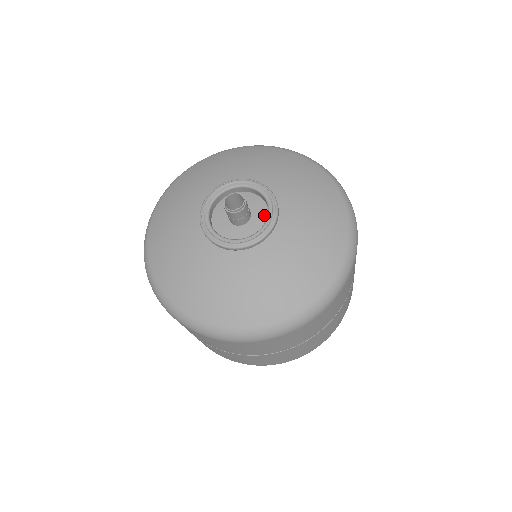
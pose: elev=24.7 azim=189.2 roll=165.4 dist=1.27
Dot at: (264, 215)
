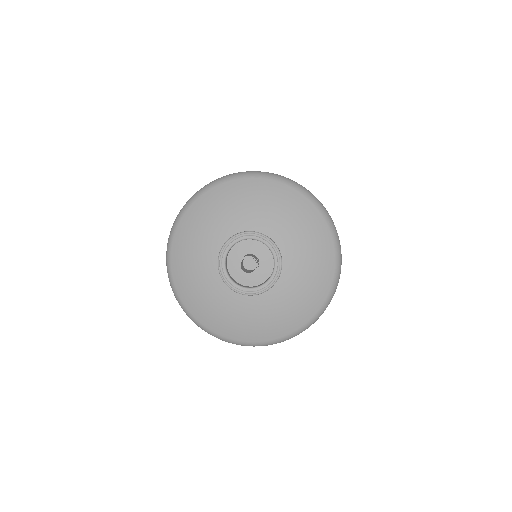
Dot at: (270, 265)
